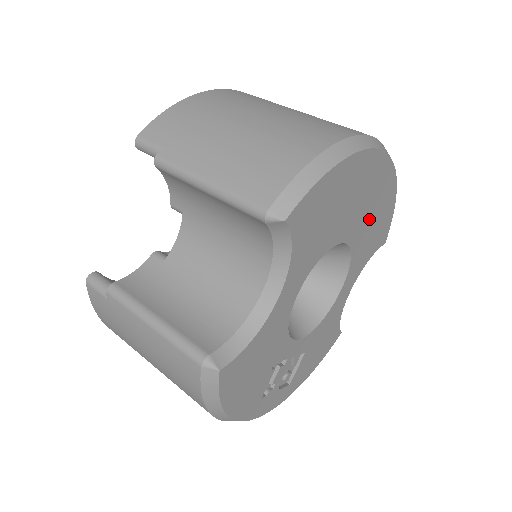
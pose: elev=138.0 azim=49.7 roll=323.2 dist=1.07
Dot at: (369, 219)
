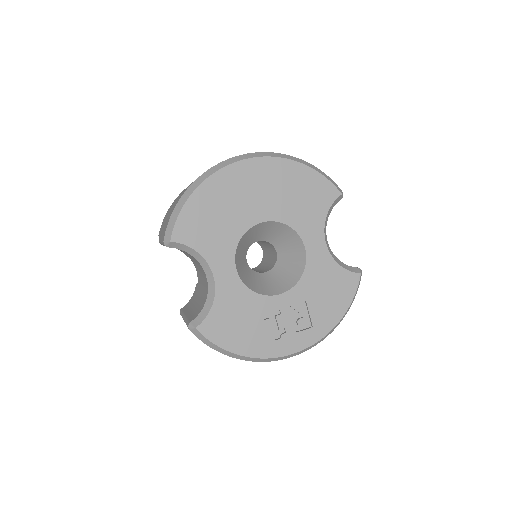
Dot at: (280, 196)
